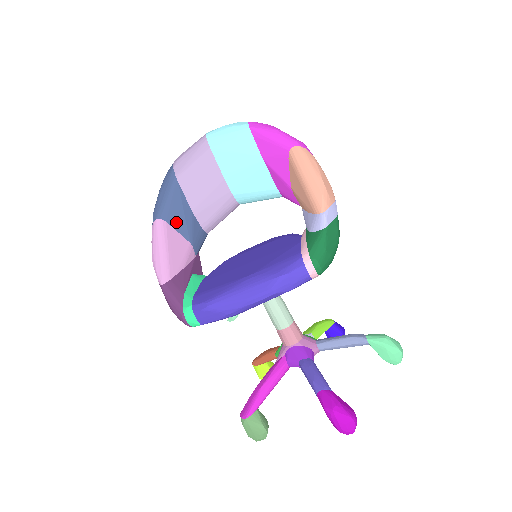
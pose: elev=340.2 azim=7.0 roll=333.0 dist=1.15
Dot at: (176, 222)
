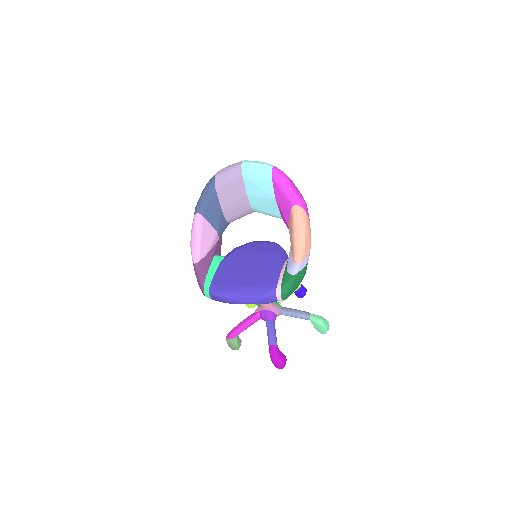
Dot at: (210, 217)
